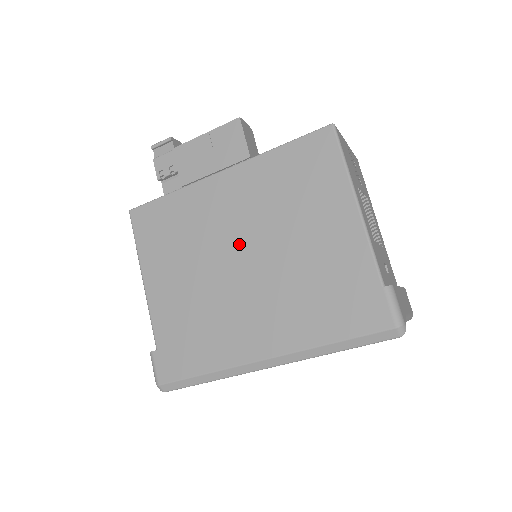
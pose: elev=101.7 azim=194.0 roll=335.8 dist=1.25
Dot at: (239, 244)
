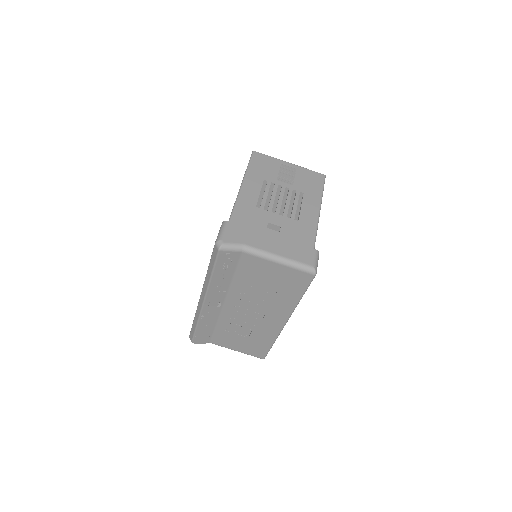
Dot at: occluded
